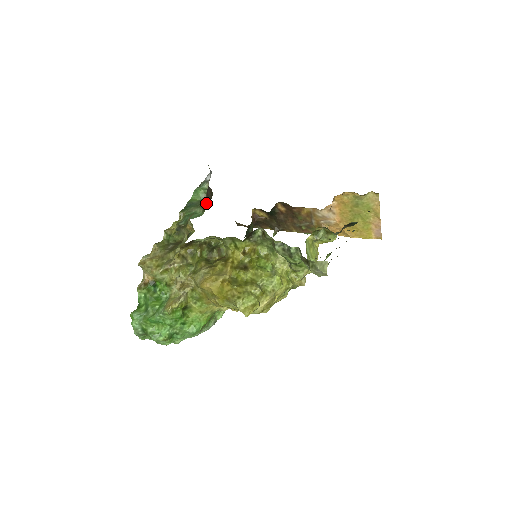
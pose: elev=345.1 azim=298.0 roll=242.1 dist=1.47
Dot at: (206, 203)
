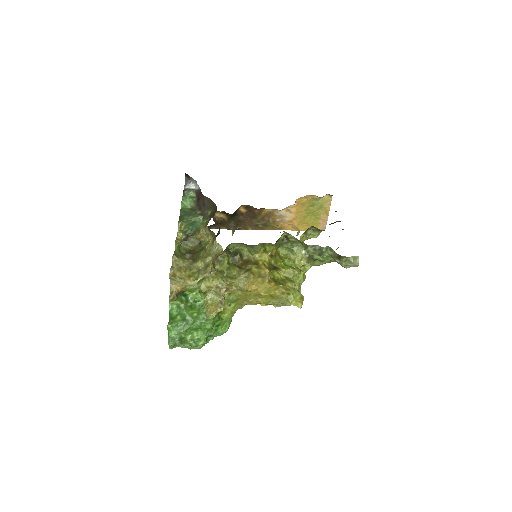
Dot at: (205, 212)
